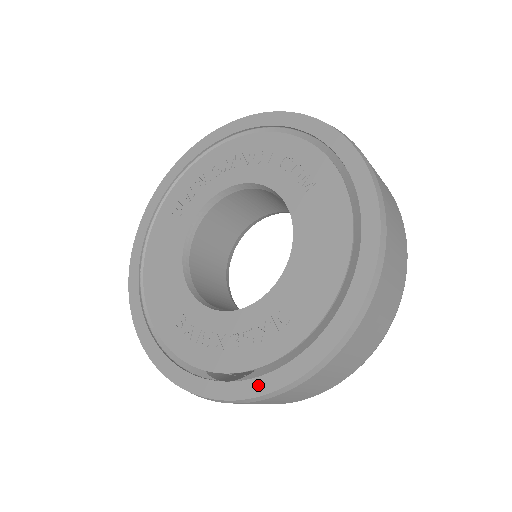
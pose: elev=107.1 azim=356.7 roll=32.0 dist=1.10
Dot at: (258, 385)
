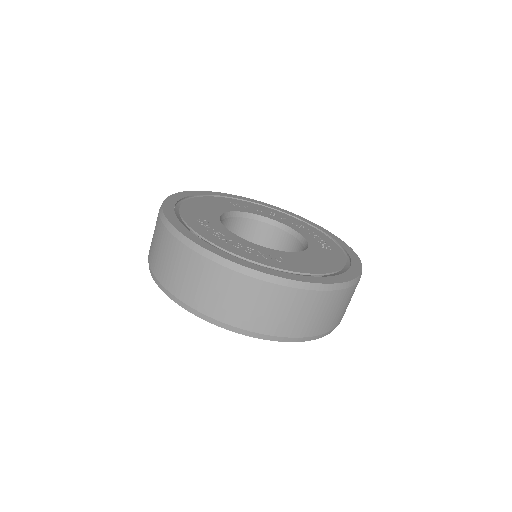
Dot at: (243, 262)
